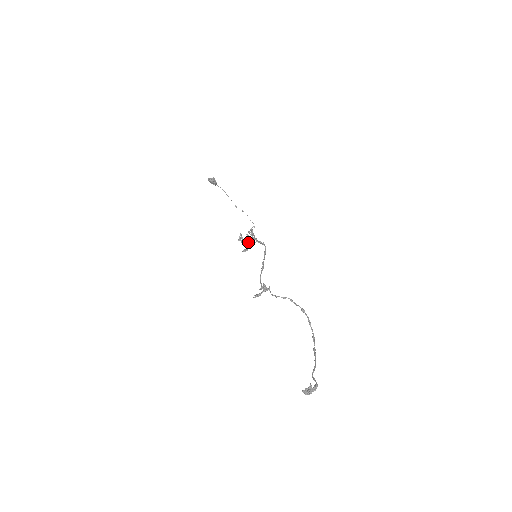
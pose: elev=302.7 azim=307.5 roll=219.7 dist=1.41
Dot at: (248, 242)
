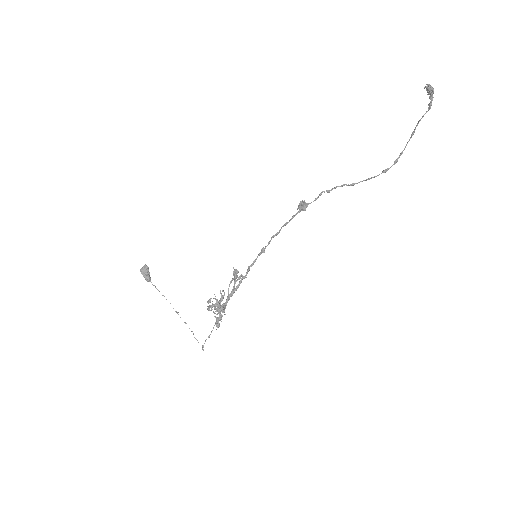
Dot at: (222, 307)
